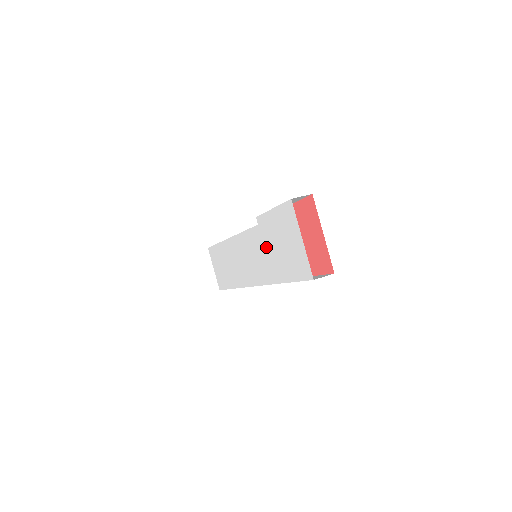
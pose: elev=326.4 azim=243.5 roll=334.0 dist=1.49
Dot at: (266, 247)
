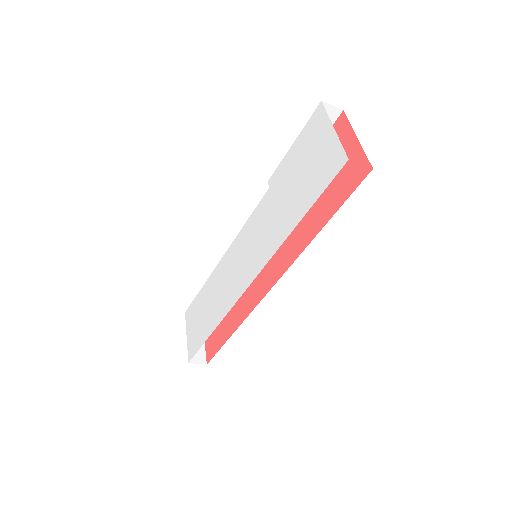
Dot at: (277, 203)
